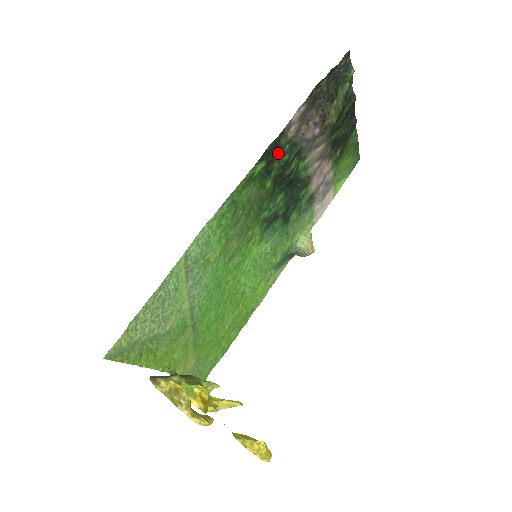
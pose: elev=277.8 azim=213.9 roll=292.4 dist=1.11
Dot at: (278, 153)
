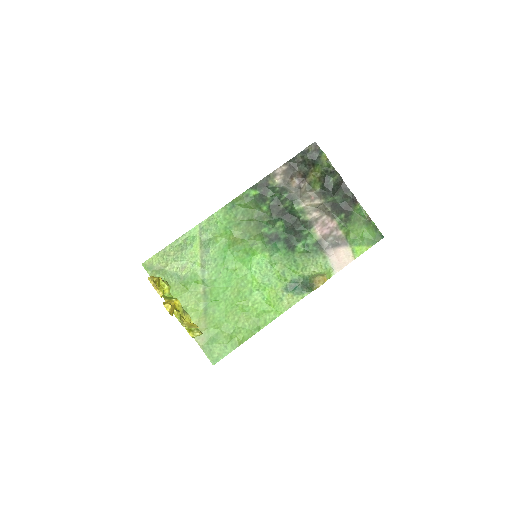
Dot at: (269, 189)
